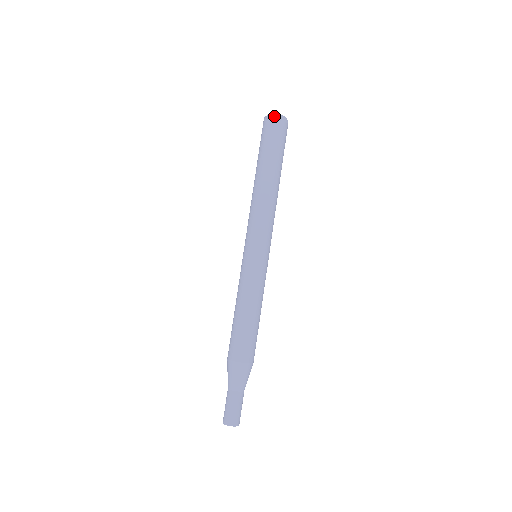
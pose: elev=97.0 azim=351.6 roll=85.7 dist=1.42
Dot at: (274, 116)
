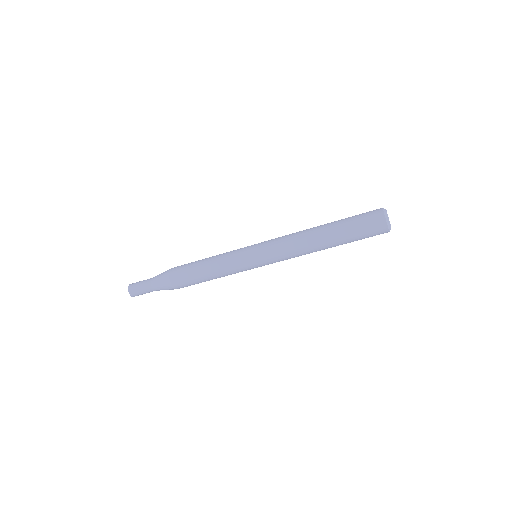
Dot at: (387, 230)
